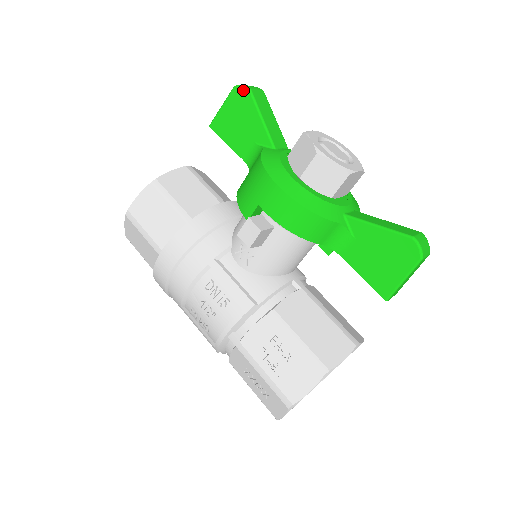
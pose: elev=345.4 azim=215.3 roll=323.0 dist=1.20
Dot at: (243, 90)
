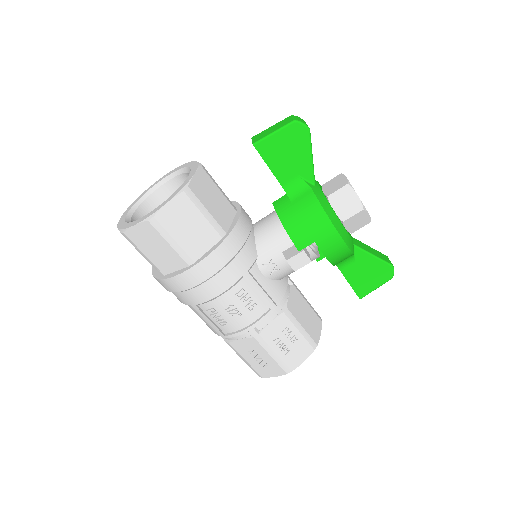
Dot at: (303, 128)
